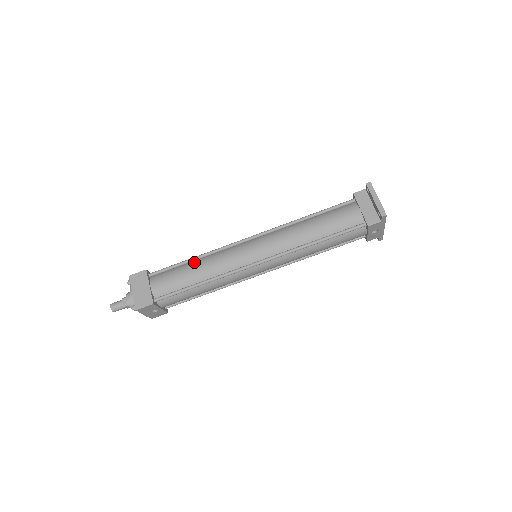
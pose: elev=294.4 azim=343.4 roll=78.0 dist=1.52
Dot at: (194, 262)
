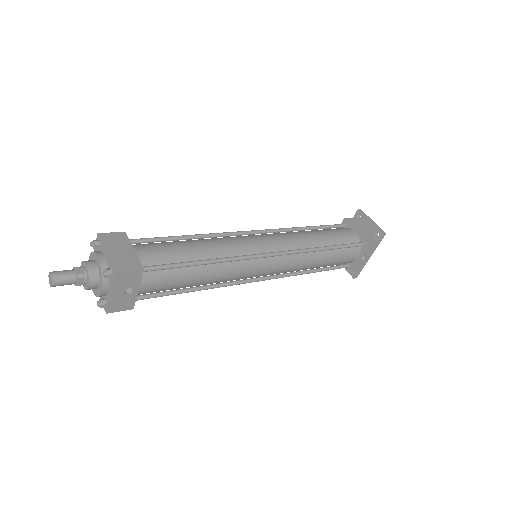
Dot at: (191, 239)
